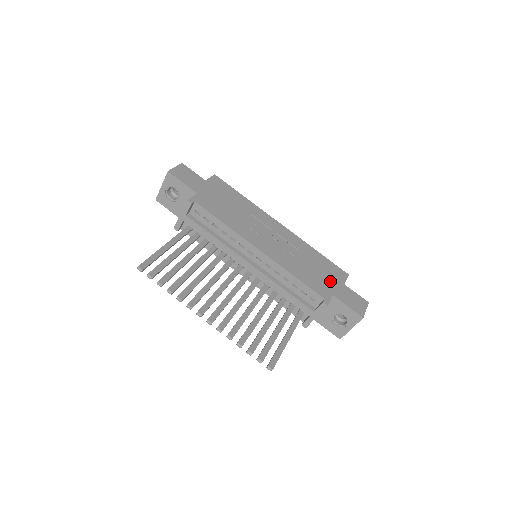
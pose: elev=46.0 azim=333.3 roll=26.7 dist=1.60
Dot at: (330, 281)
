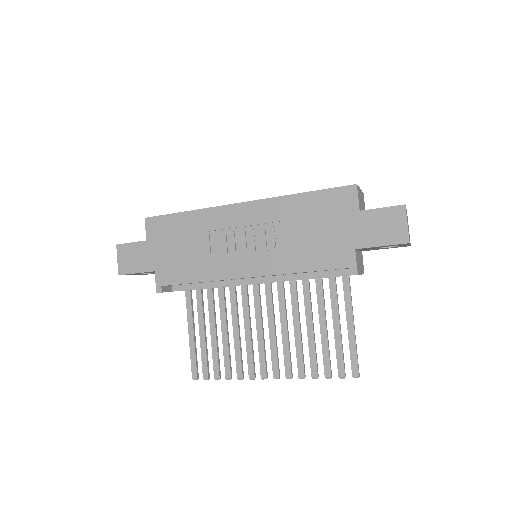
Dot at: (341, 228)
